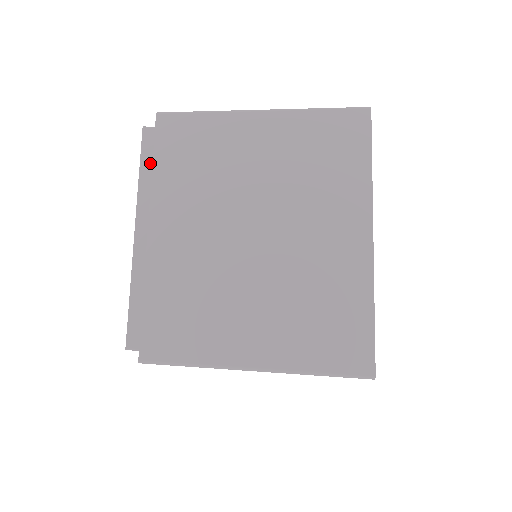
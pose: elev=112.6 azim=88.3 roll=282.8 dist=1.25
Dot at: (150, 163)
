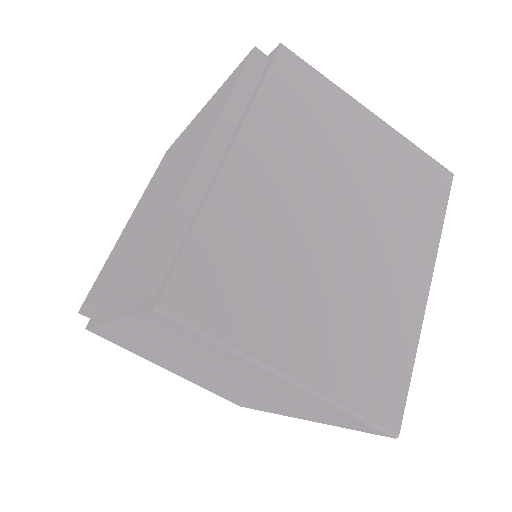
Dot at: (132, 298)
